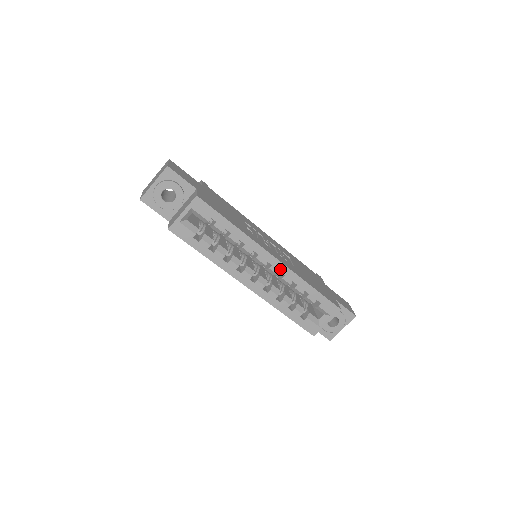
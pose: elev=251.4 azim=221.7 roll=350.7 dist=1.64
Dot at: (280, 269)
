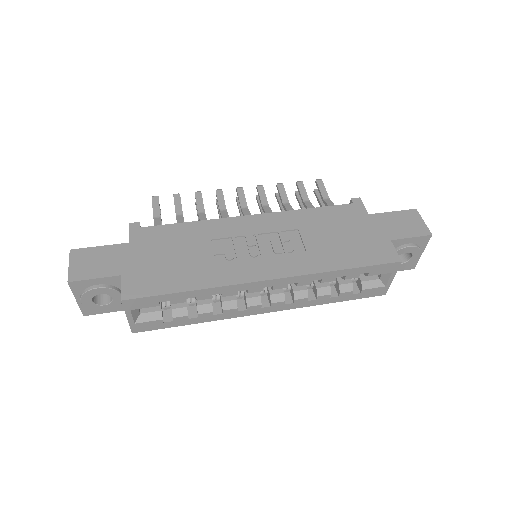
Dot at: (286, 283)
